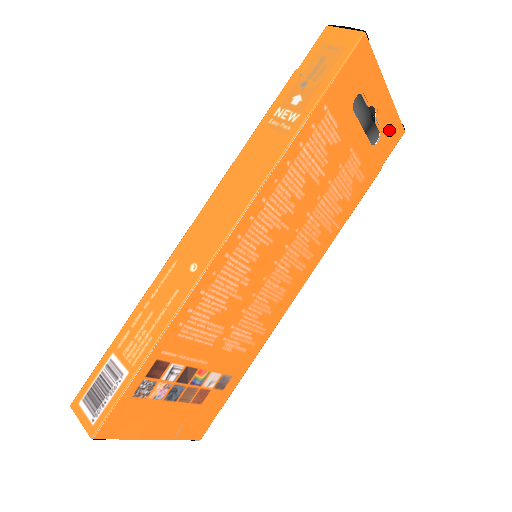
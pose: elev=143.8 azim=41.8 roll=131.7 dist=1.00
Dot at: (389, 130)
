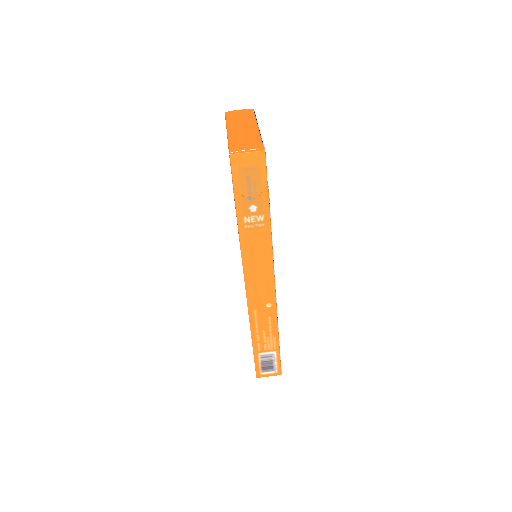
Dot at: occluded
